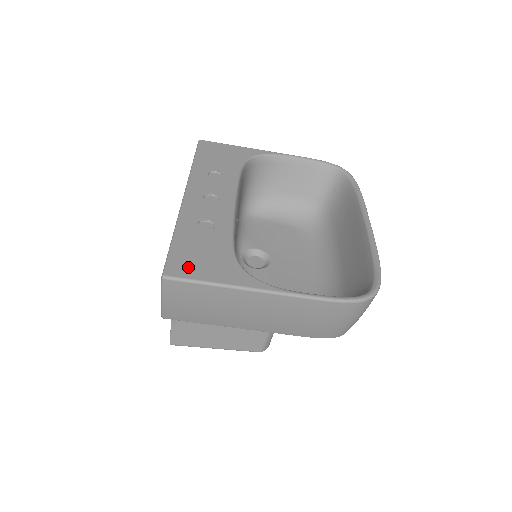
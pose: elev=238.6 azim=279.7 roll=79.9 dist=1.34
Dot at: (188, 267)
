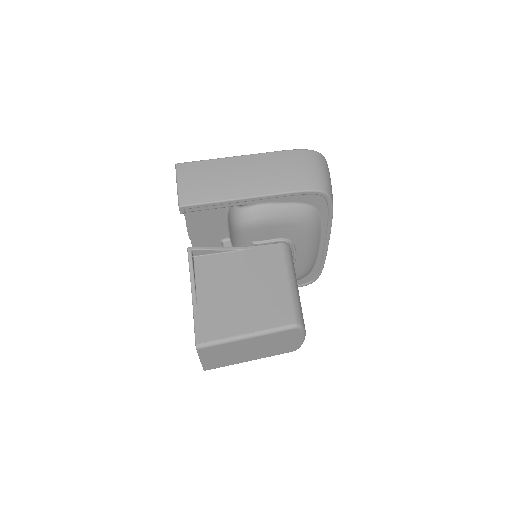
Dot at: occluded
